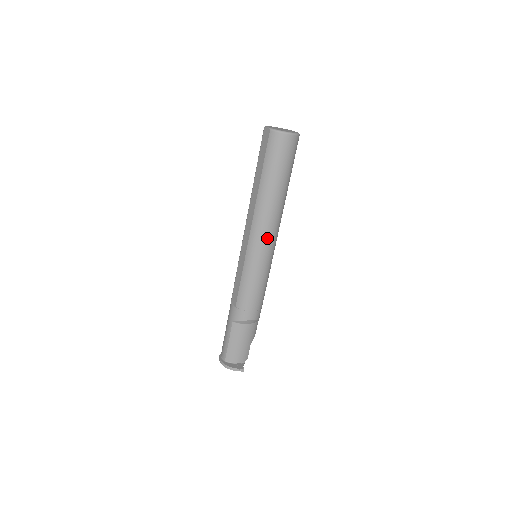
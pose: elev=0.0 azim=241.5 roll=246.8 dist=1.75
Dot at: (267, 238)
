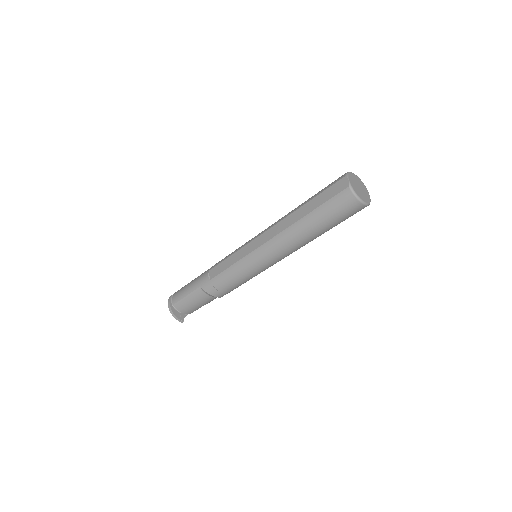
Dot at: (276, 257)
